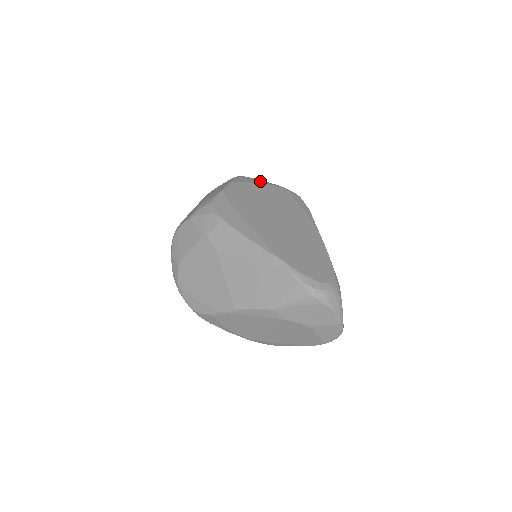
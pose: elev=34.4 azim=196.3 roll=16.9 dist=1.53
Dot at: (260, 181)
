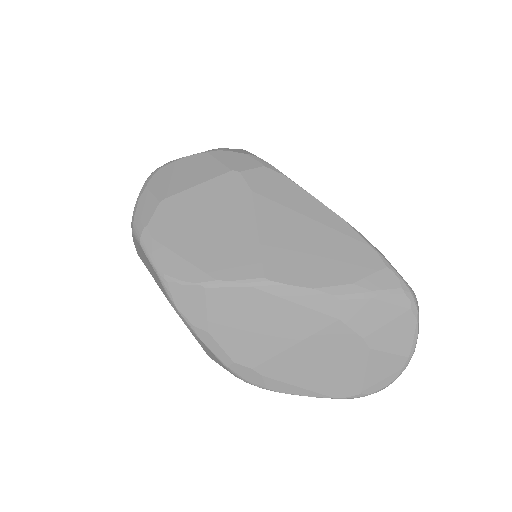
Dot at: occluded
